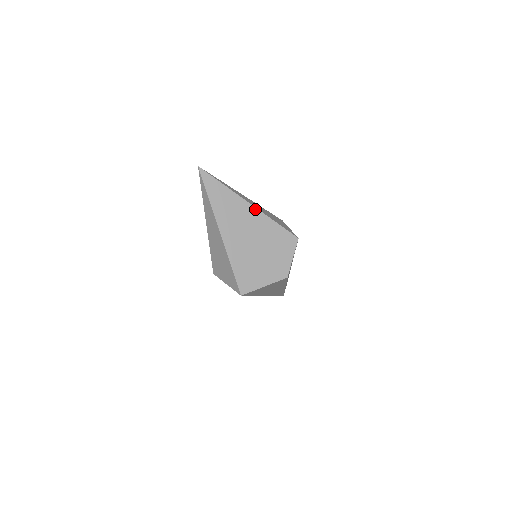
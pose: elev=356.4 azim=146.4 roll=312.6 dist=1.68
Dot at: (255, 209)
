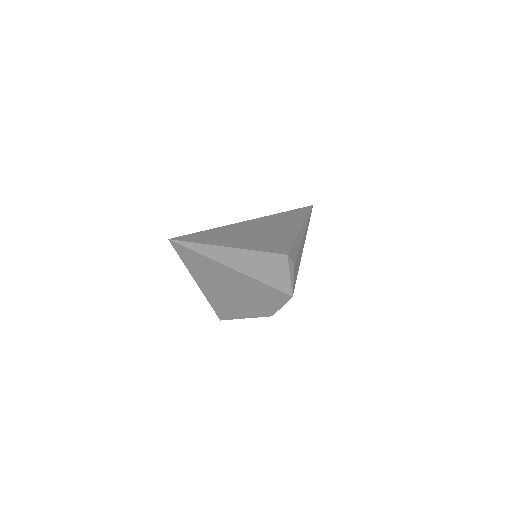
Dot at: (242, 275)
